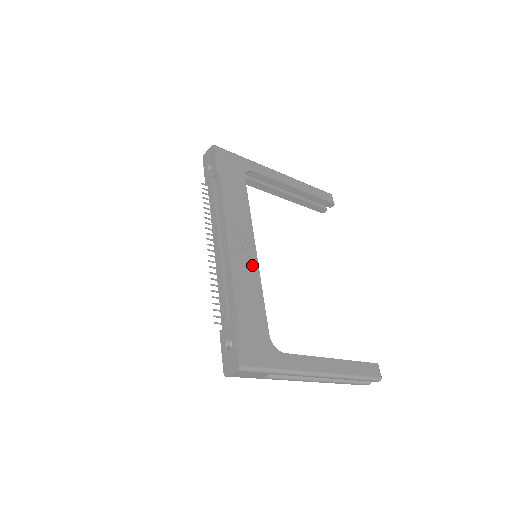
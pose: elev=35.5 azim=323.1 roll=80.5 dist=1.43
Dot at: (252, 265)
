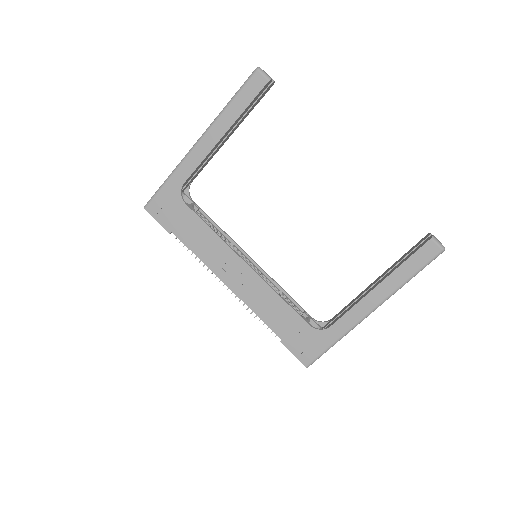
Dot at: (257, 284)
